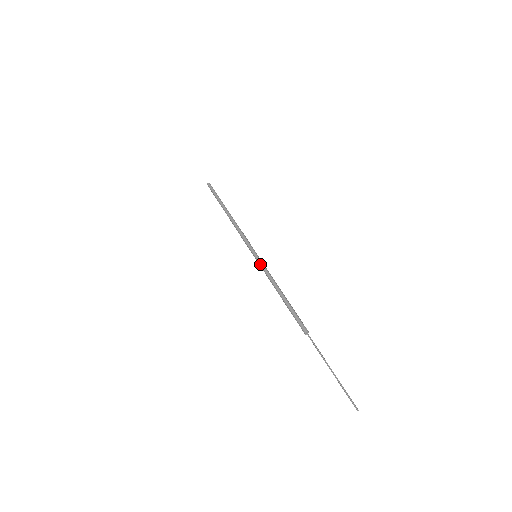
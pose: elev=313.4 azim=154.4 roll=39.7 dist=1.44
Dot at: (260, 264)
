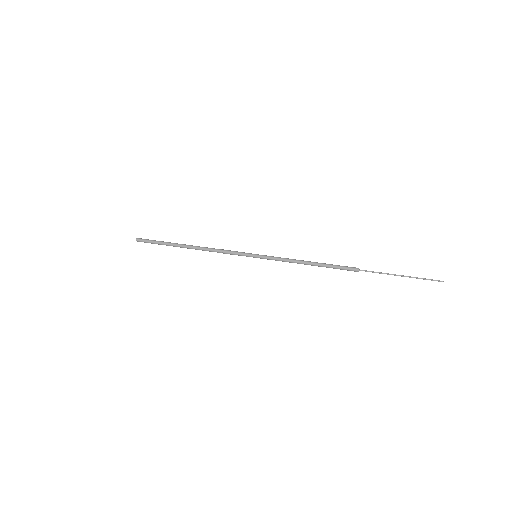
Dot at: (268, 259)
